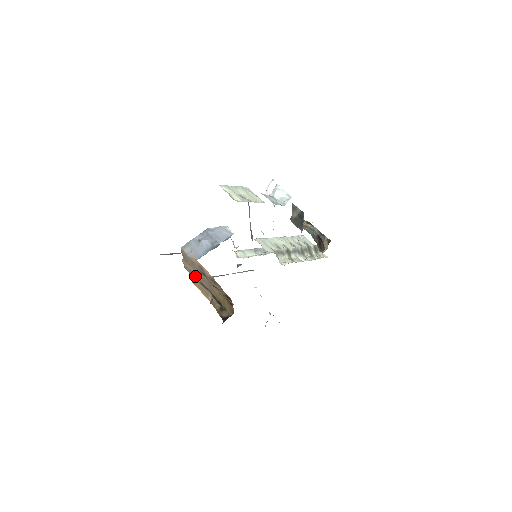
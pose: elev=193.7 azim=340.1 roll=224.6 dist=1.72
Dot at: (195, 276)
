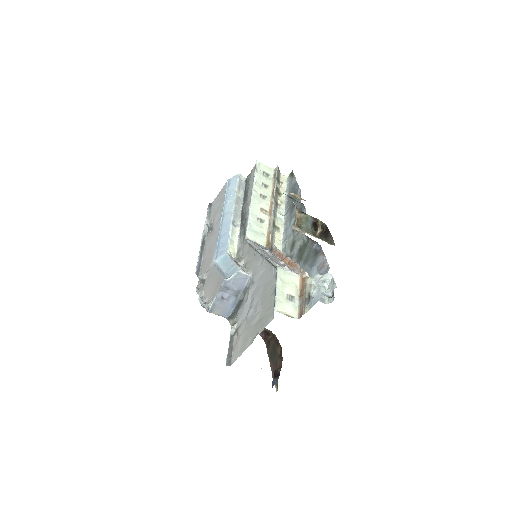
Dot at: occluded
